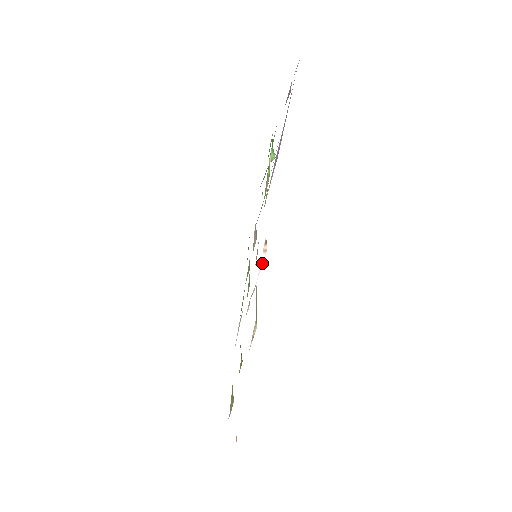
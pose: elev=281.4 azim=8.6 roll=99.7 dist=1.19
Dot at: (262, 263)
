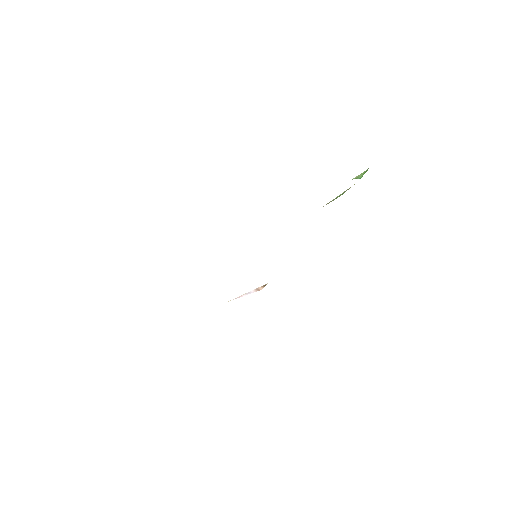
Dot at: (246, 294)
